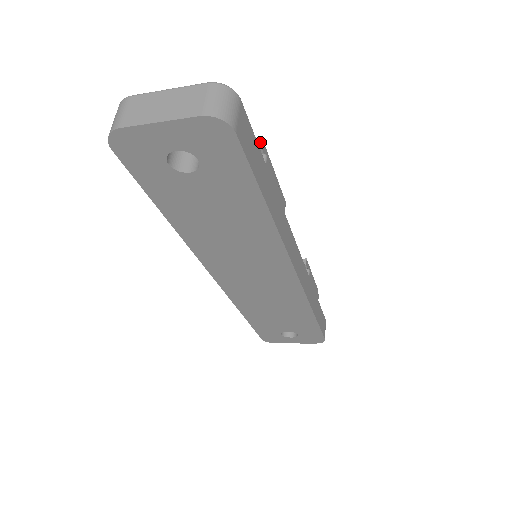
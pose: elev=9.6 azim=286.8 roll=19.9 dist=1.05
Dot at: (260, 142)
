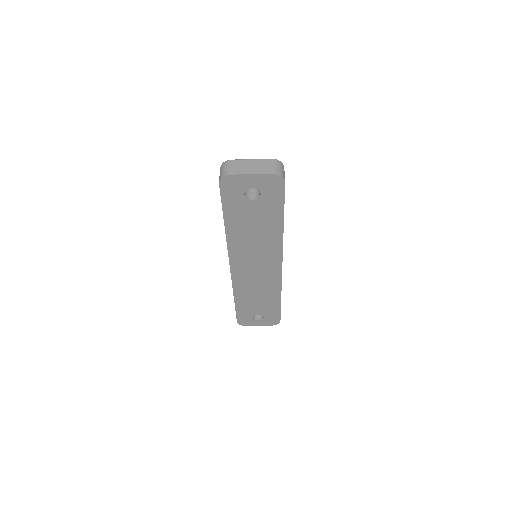
Dot at: occluded
